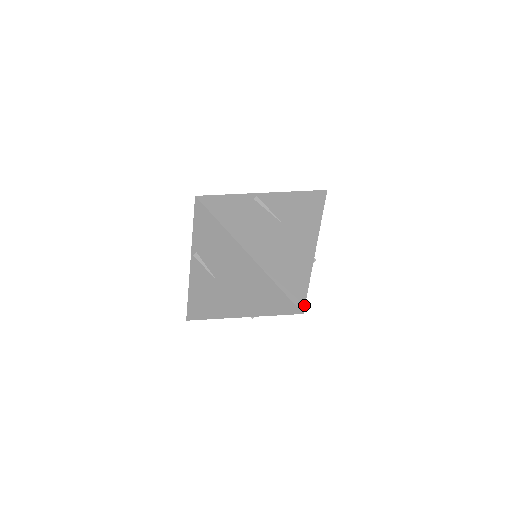
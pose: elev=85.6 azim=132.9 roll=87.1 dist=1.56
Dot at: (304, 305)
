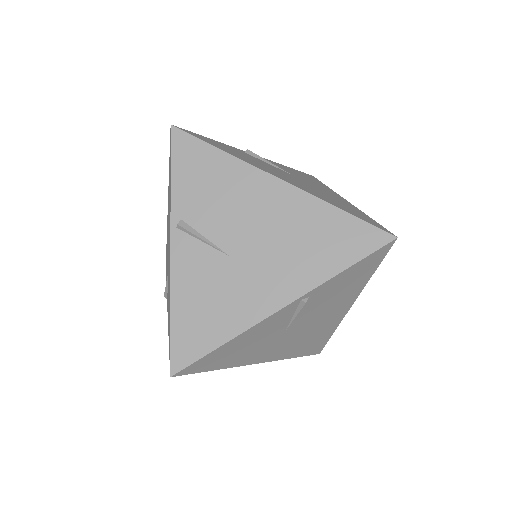
Dot at: (389, 231)
